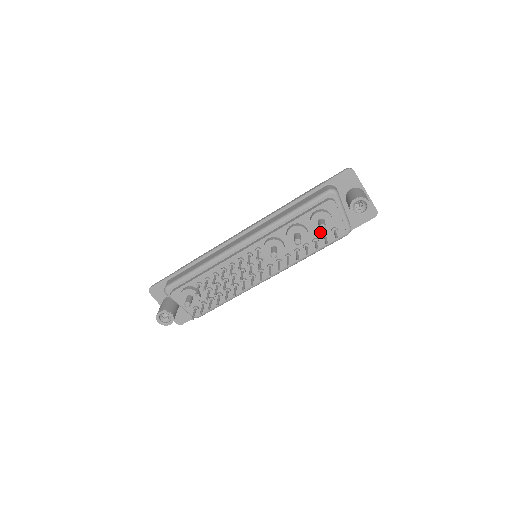
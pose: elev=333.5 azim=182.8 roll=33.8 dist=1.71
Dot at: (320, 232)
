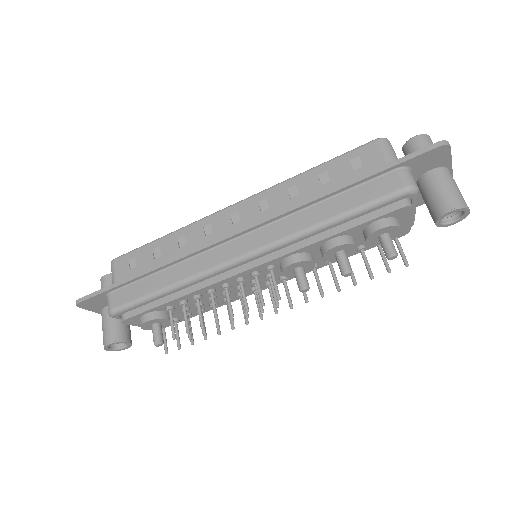
Dot at: occluded
